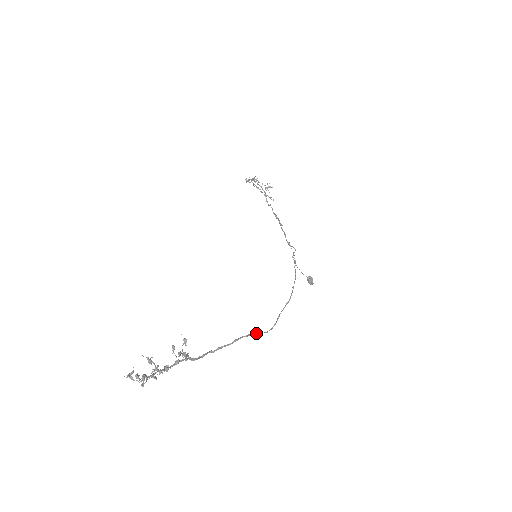
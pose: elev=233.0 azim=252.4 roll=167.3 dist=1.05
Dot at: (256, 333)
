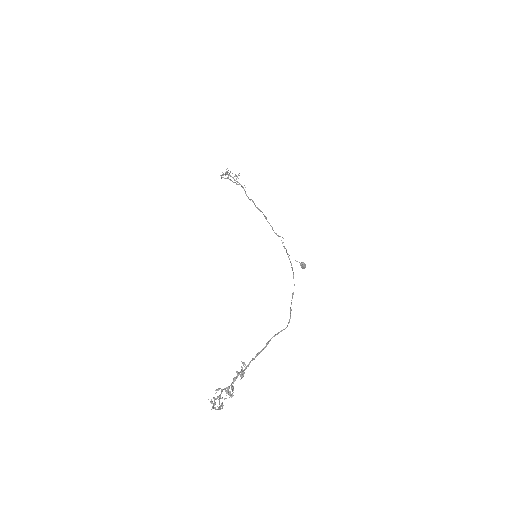
Dot at: (280, 331)
